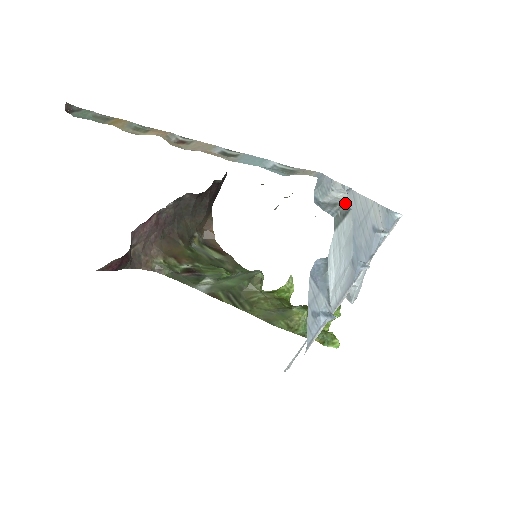
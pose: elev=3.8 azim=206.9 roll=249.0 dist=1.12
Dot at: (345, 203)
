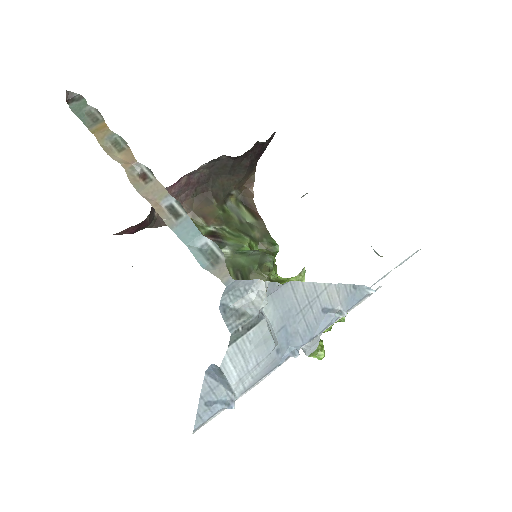
Dot at: (253, 316)
